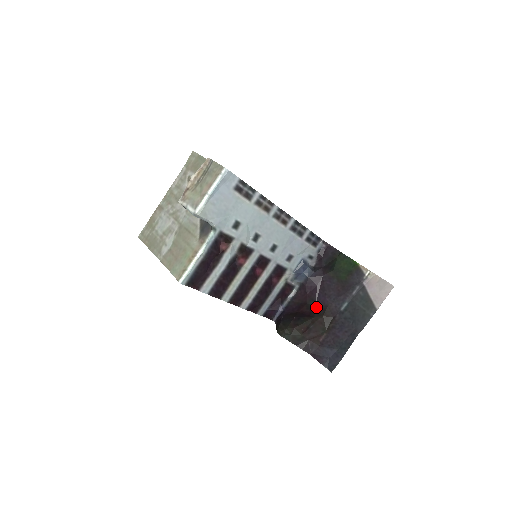
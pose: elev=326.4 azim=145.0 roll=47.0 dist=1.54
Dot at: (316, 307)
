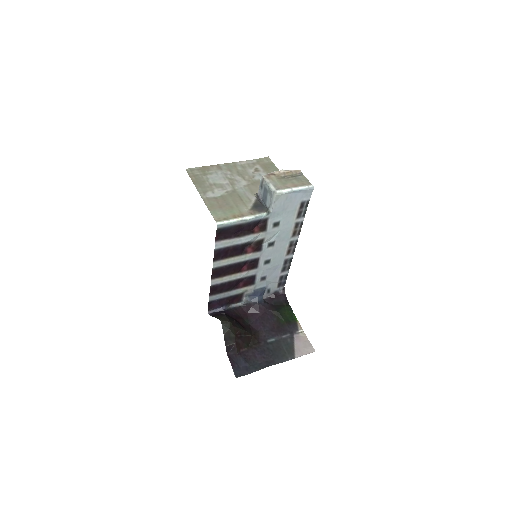
Dot at: (250, 326)
